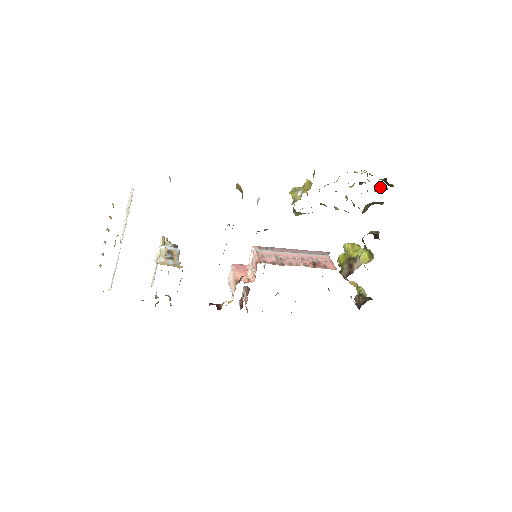
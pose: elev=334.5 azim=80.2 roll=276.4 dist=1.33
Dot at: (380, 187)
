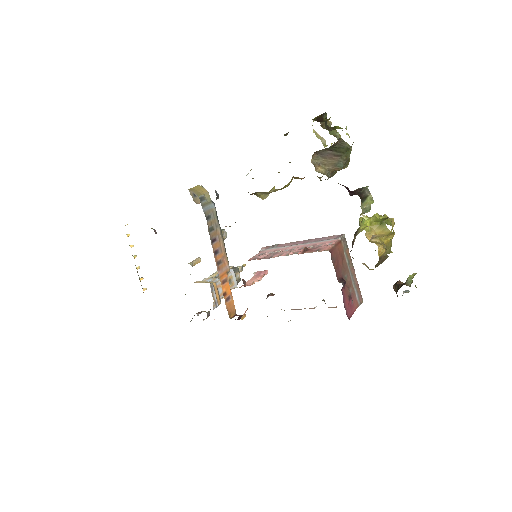
Dot at: (330, 129)
